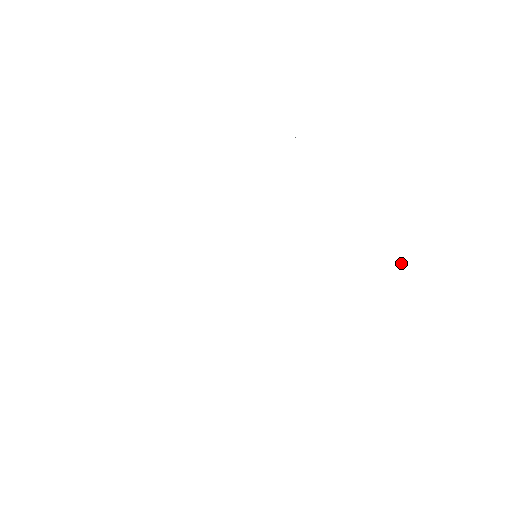
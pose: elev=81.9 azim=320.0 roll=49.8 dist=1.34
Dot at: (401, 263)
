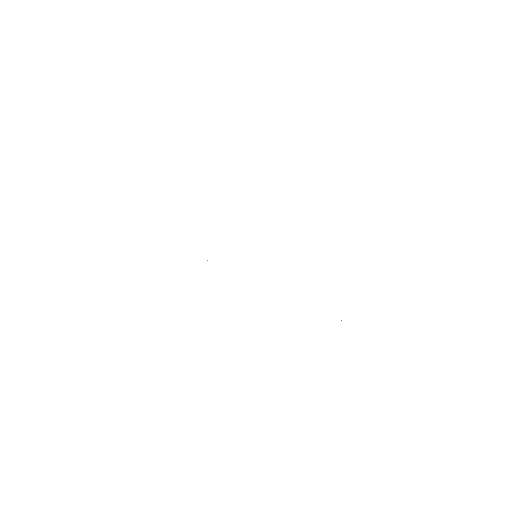
Dot at: occluded
